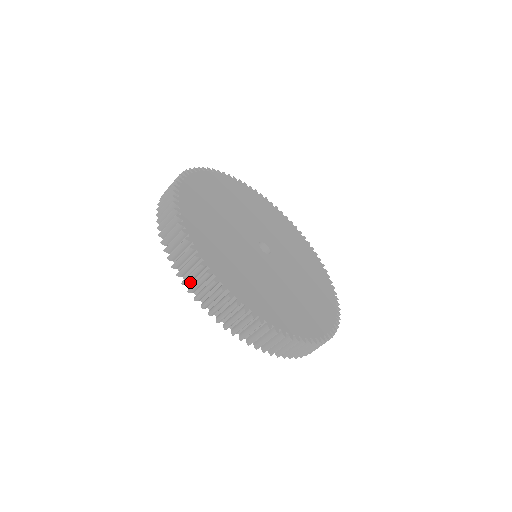
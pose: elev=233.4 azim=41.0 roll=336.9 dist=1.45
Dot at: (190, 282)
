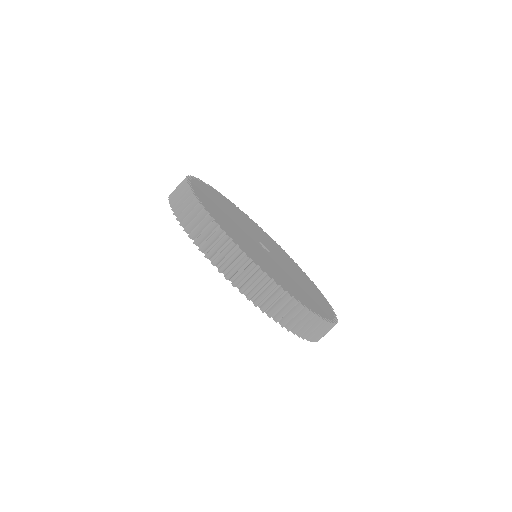
Dot at: occluded
